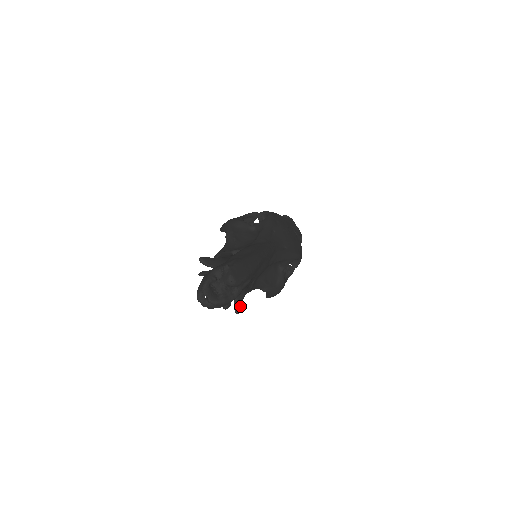
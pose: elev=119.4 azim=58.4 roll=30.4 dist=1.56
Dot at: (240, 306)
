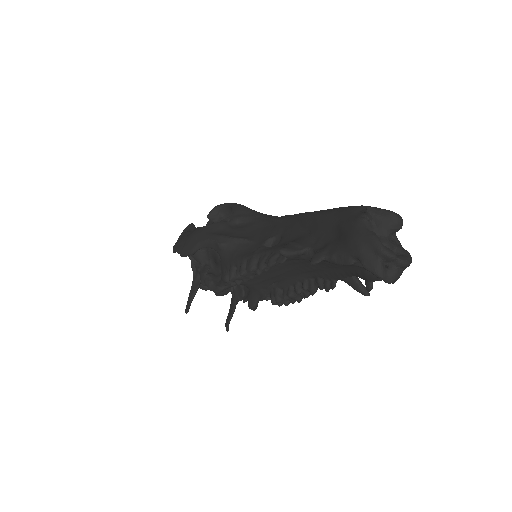
Dot at: (362, 284)
